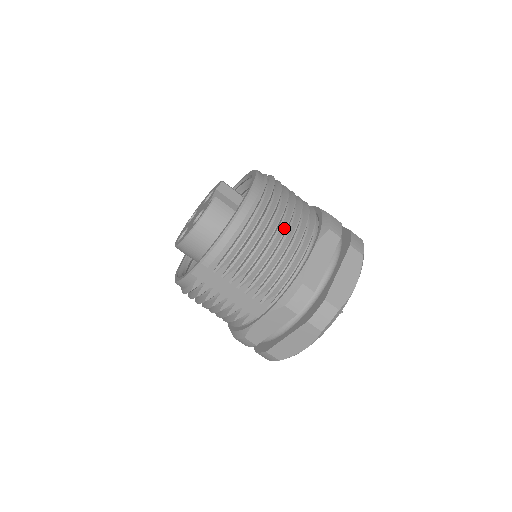
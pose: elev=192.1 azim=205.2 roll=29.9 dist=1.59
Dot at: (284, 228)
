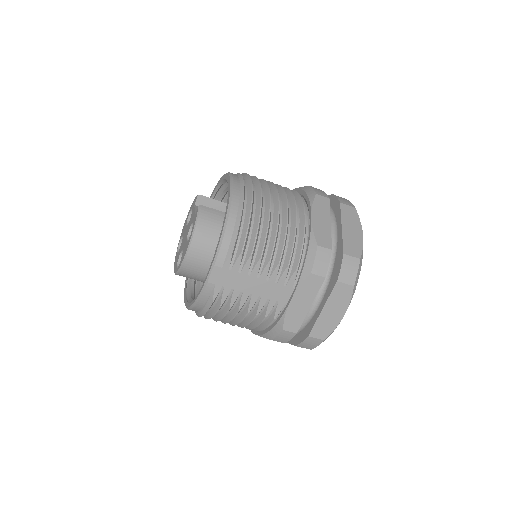
Dot at: (277, 205)
